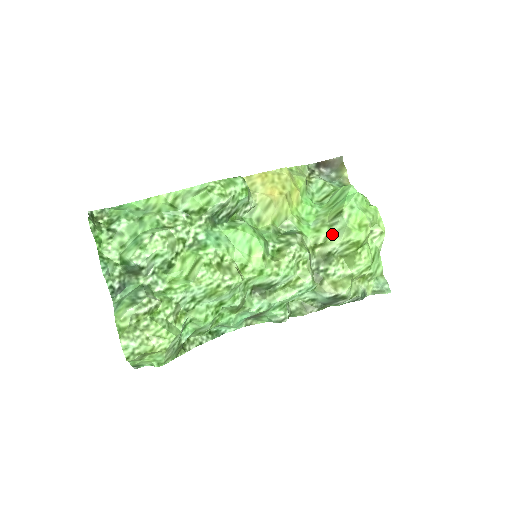
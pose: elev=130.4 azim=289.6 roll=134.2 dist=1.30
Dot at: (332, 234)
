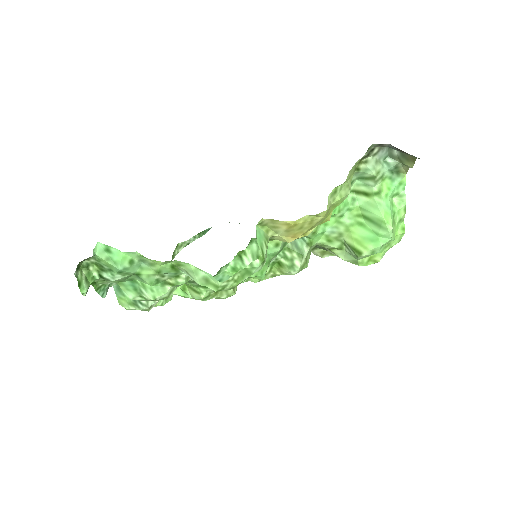
Dot at: (341, 250)
